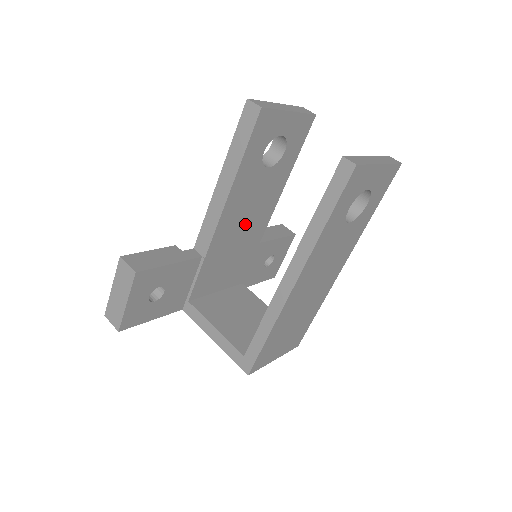
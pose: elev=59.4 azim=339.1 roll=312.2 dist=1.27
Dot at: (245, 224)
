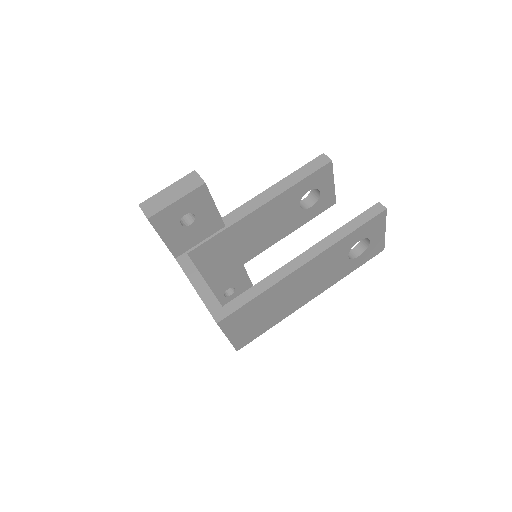
Dot at: (258, 233)
